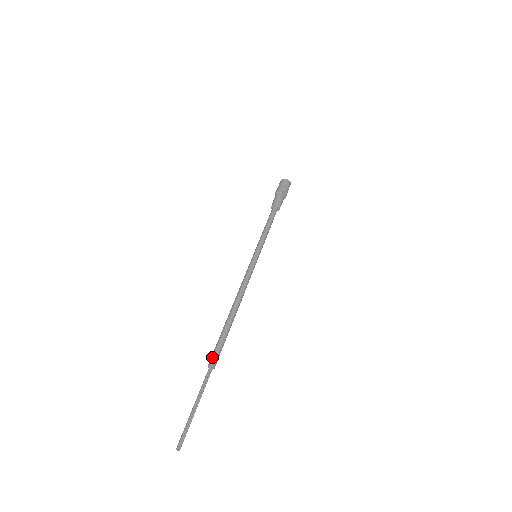
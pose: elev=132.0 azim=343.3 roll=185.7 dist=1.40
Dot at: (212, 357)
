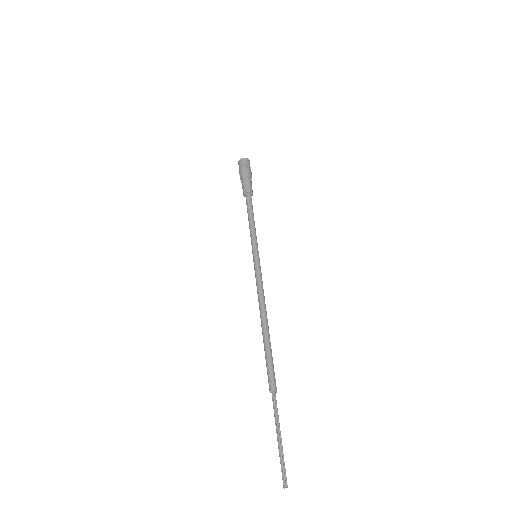
Dot at: (270, 382)
